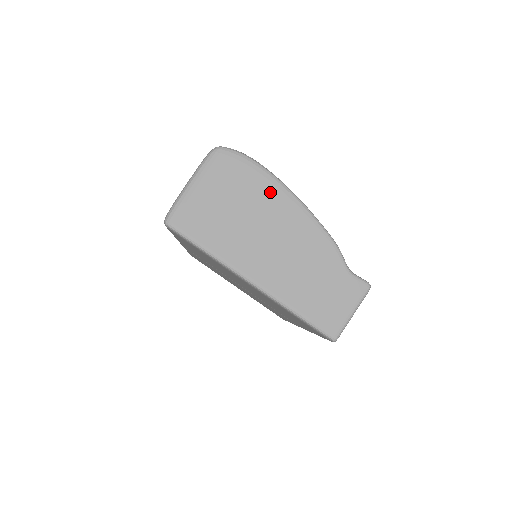
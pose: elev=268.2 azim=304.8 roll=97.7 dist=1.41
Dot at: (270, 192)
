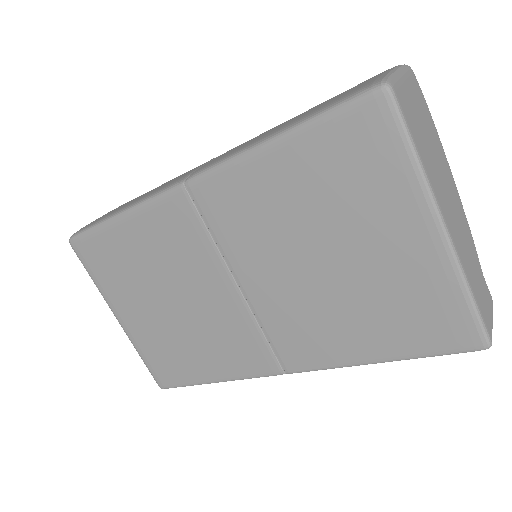
Dot at: (441, 148)
